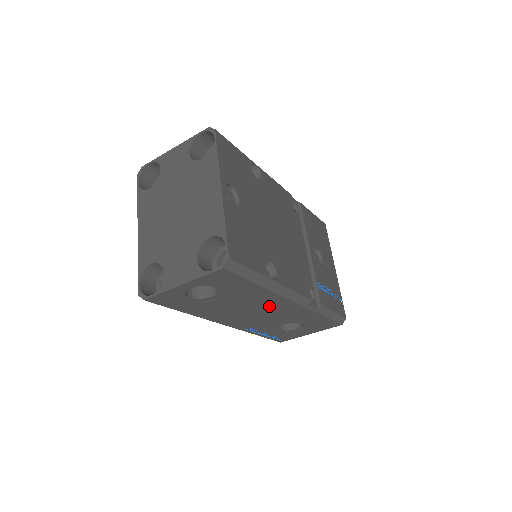
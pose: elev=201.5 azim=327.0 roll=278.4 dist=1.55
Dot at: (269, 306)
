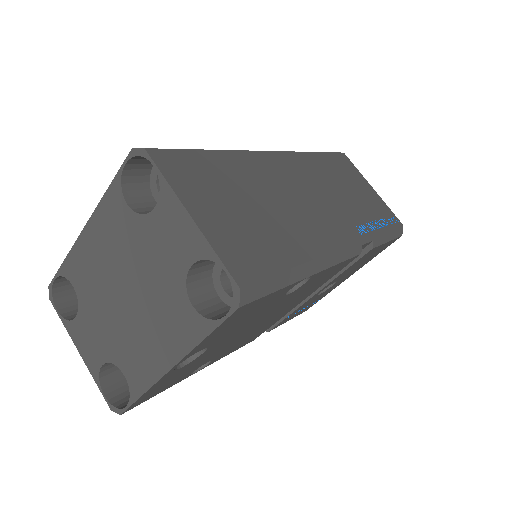
Dot at: occluded
